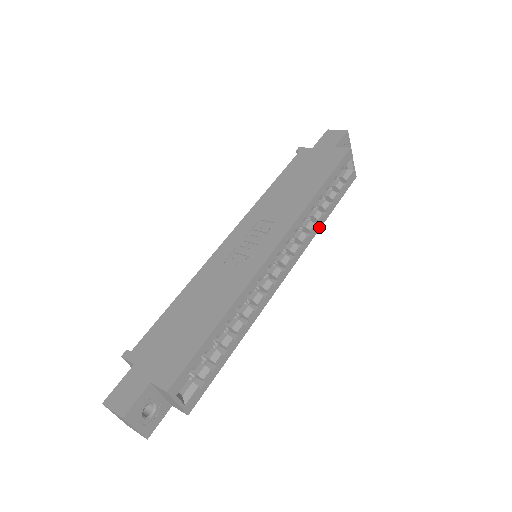
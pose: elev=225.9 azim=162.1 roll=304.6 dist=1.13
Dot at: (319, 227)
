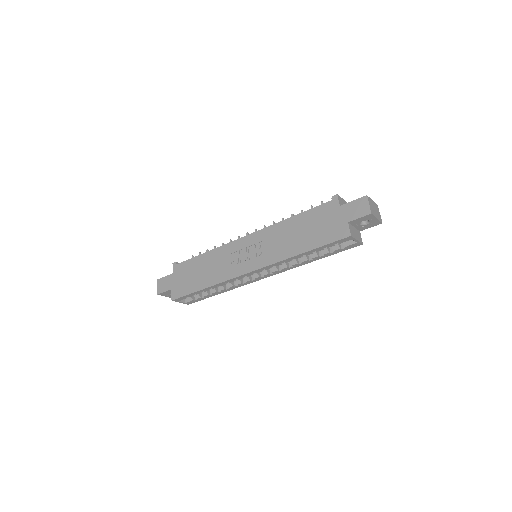
Dot at: (304, 264)
